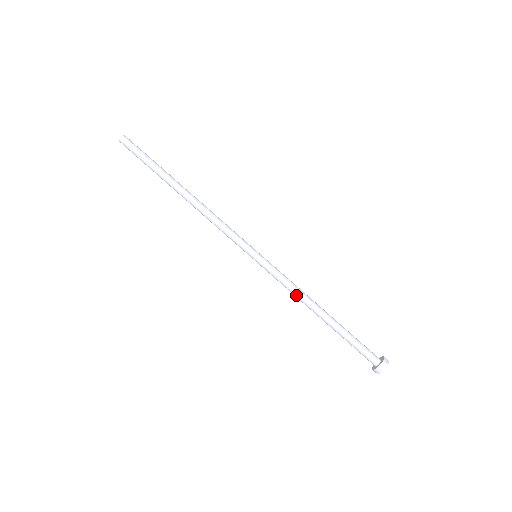
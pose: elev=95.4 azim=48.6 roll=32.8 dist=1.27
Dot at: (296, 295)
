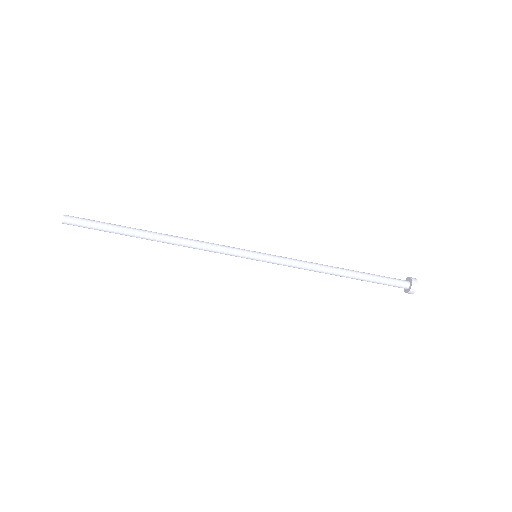
Dot at: (311, 269)
